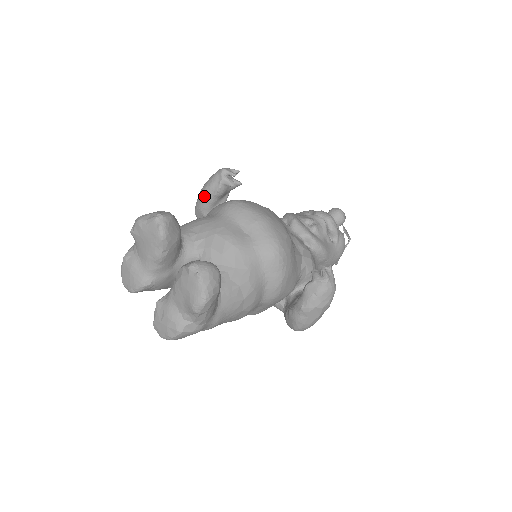
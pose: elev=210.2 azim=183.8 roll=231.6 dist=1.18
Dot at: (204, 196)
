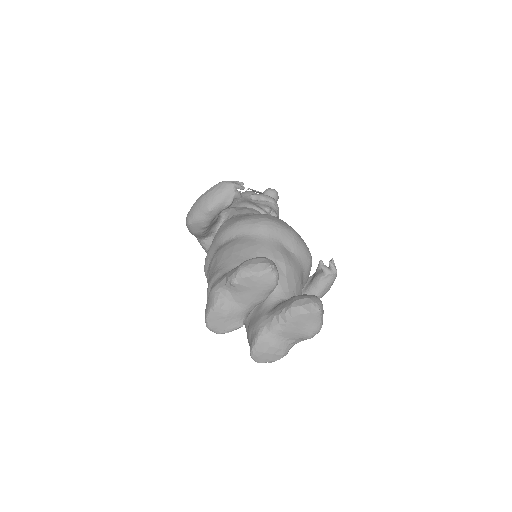
Dot at: (213, 211)
